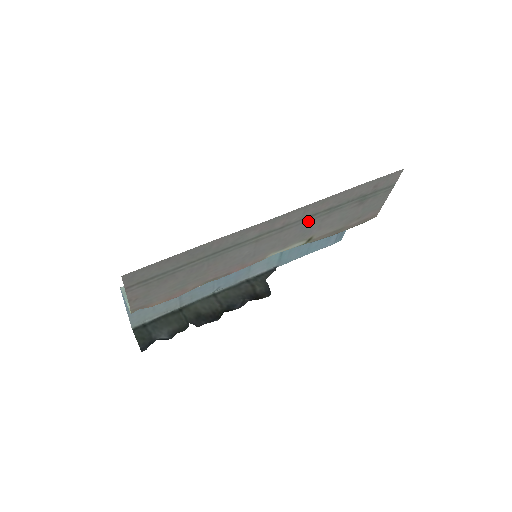
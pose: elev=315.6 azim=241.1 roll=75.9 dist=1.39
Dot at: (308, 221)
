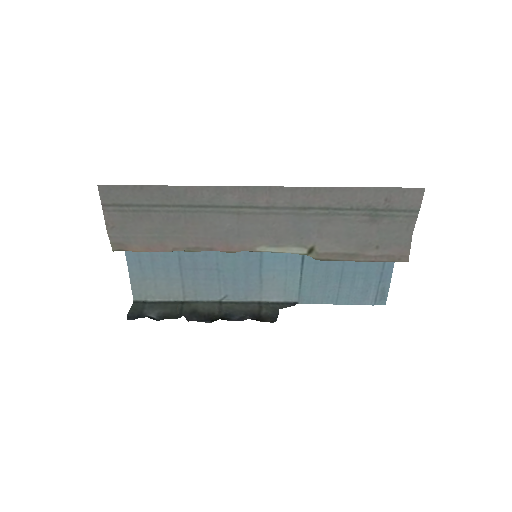
Dot at: (301, 215)
